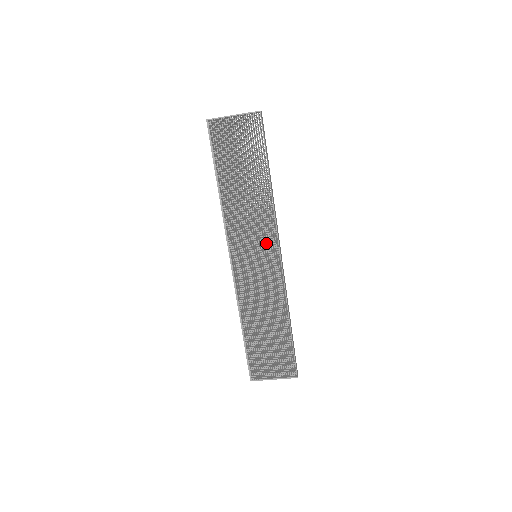
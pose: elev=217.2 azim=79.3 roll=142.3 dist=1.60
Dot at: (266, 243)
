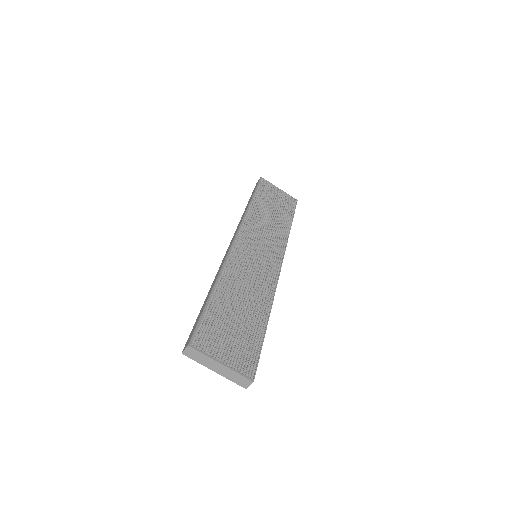
Dot at: occluded
